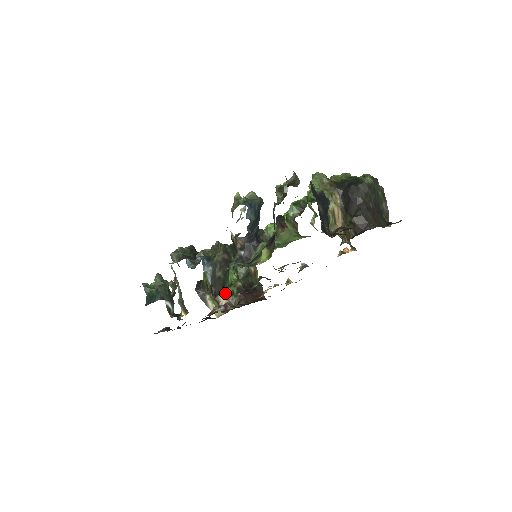
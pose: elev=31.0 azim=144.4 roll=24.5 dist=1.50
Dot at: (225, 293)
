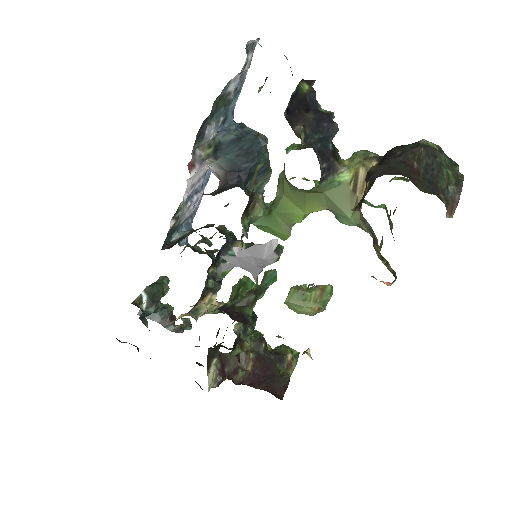
Dot at: occluded
